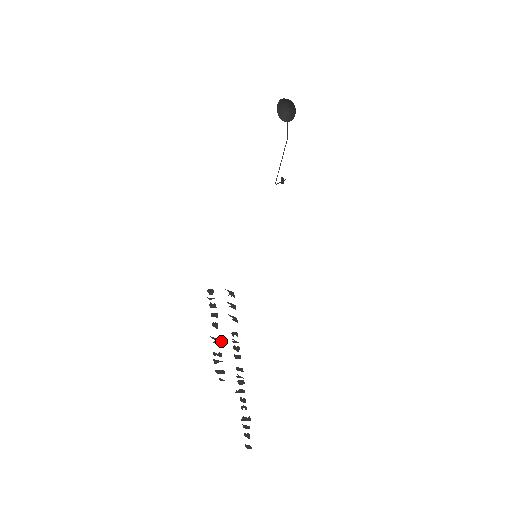
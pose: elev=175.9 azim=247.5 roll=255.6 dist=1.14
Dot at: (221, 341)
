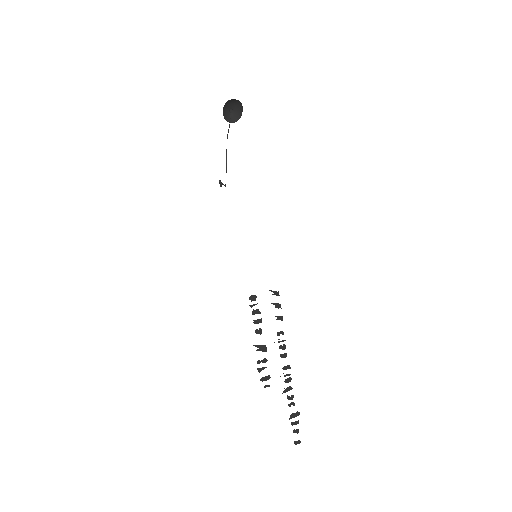
Dot at: occluded
